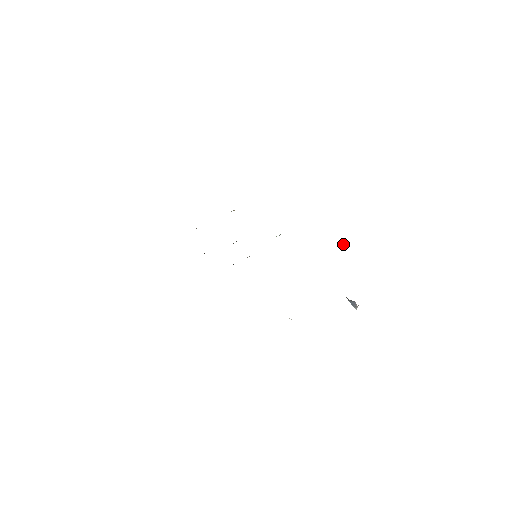
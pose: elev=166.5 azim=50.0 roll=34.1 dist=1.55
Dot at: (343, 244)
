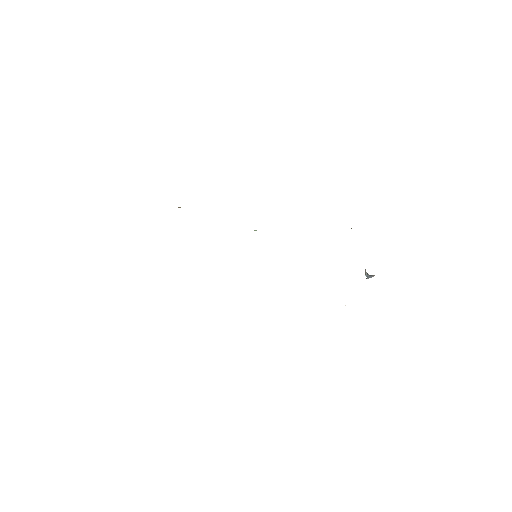
Dot at: occluded
